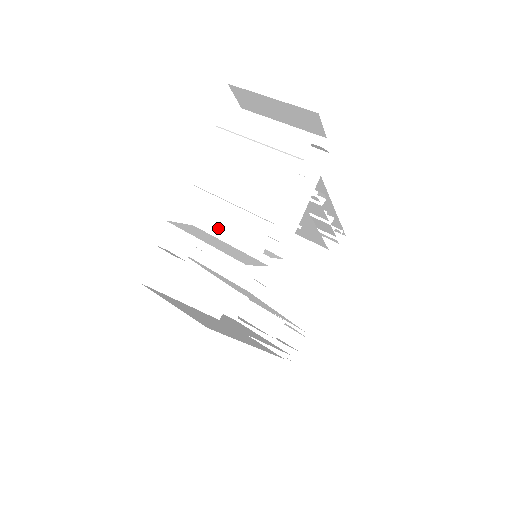
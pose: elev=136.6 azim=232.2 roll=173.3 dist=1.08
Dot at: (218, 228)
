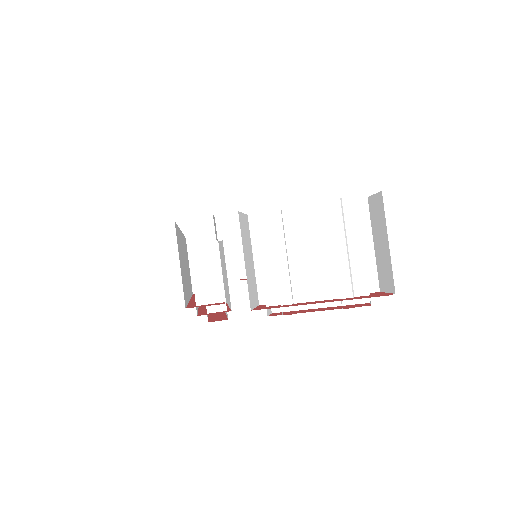
Dot at: (261, 254)
